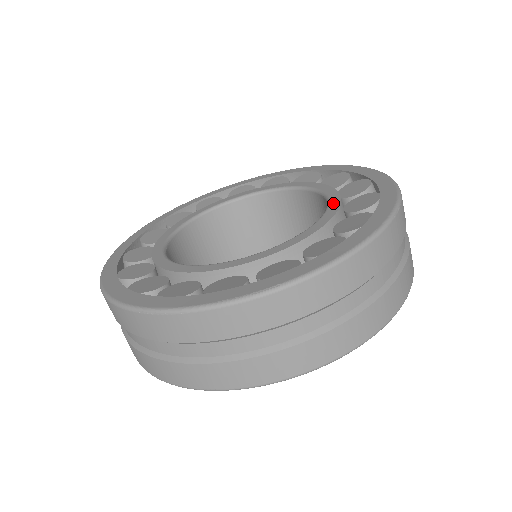
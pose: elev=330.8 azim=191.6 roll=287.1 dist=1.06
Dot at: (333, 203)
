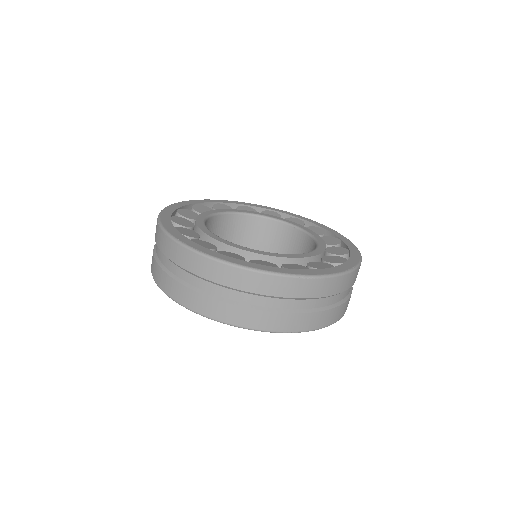
Dot at: (305, 229)
